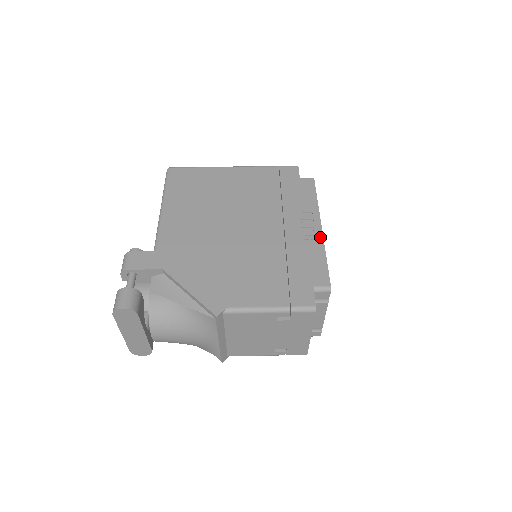
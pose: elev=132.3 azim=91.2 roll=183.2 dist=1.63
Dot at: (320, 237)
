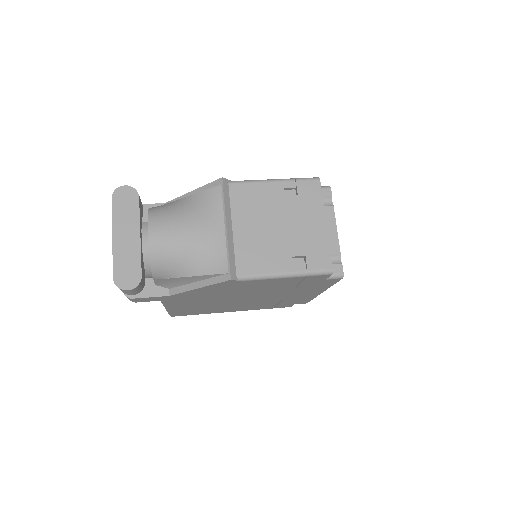
Dot at: occluded
